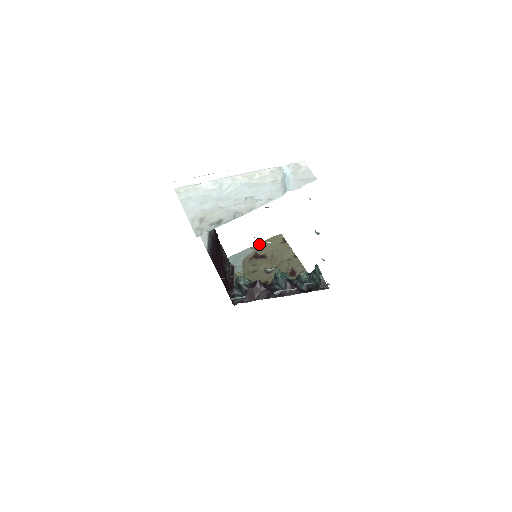
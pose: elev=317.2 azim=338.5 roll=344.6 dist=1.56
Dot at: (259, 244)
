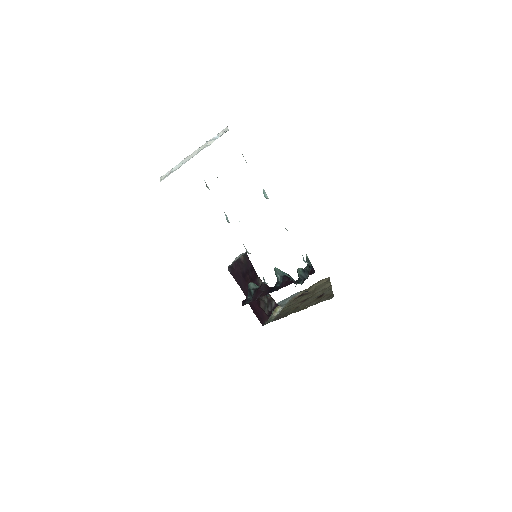
Dot at: occluded
